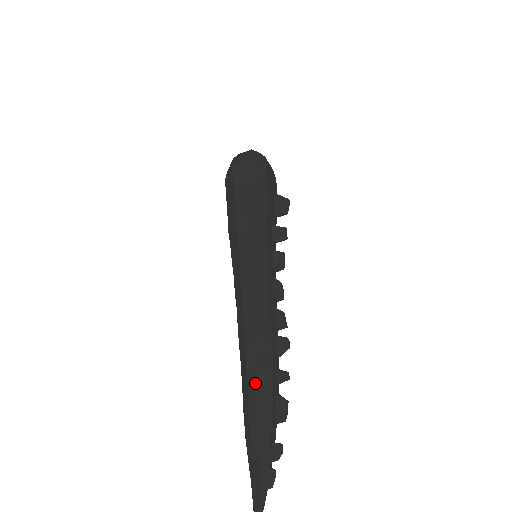
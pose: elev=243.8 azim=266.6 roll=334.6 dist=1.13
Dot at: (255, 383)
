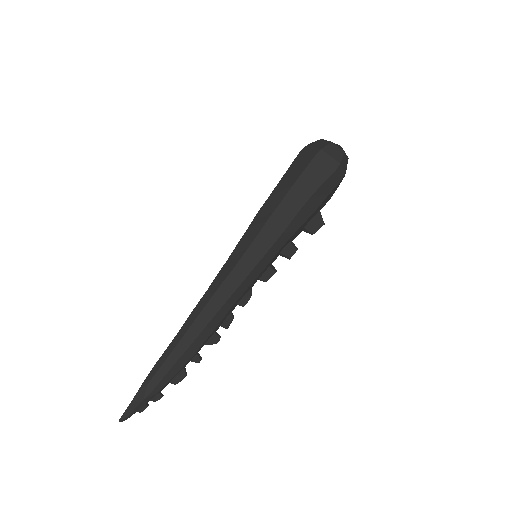
Dot at: (176, 357)
